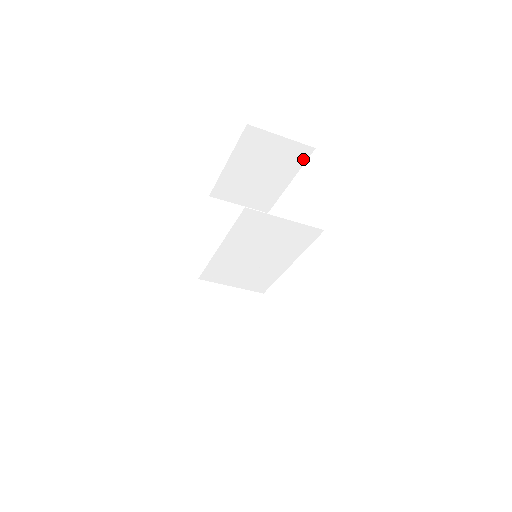
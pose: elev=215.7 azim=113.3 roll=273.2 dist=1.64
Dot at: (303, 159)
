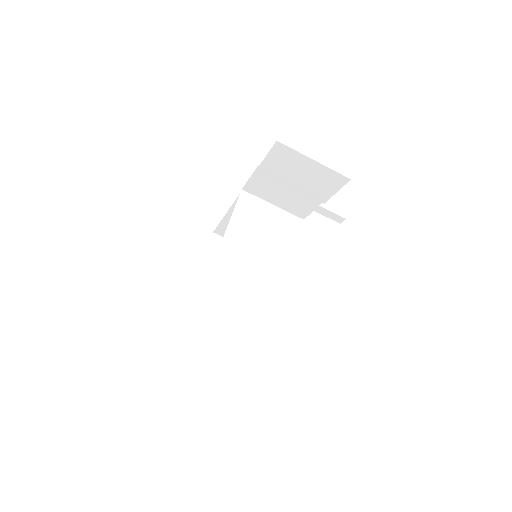
Dot at: occluded
